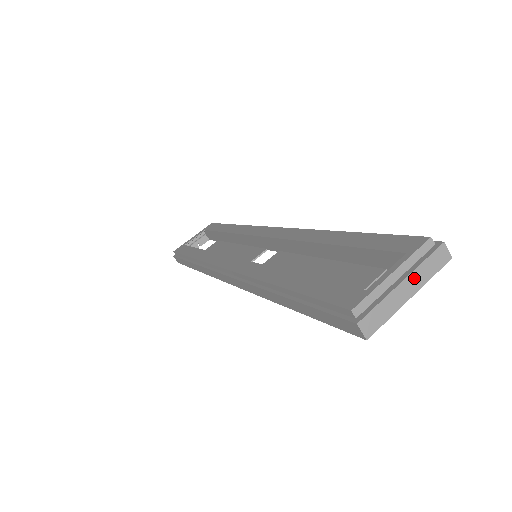
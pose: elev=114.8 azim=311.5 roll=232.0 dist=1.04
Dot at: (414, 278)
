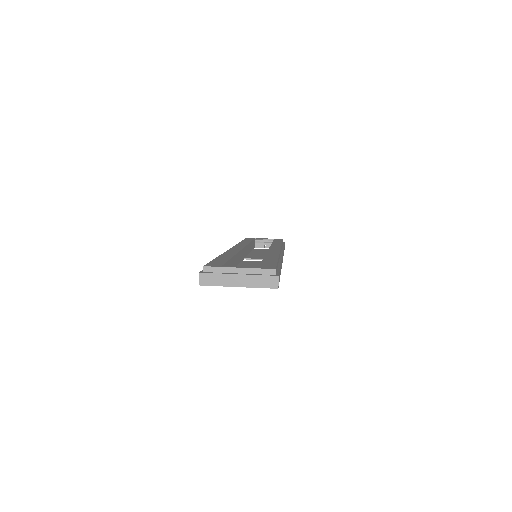
Dot at: (247, 279)
